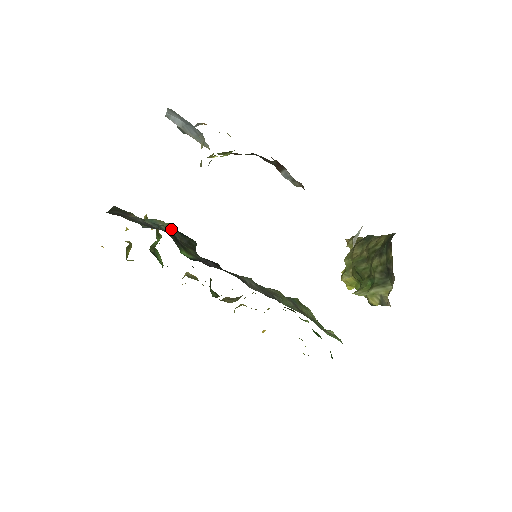
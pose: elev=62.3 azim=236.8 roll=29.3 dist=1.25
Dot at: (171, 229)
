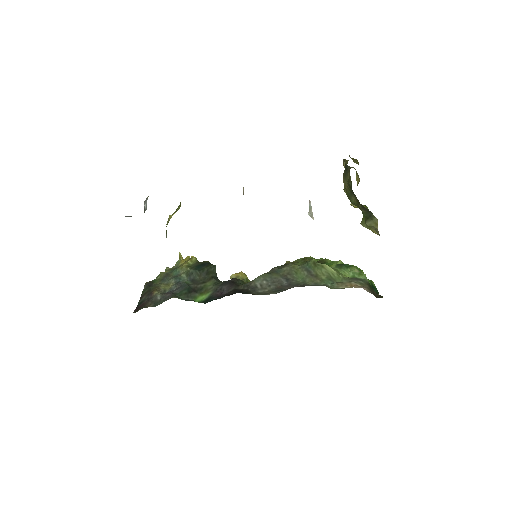
Dot at: (190, 272)
